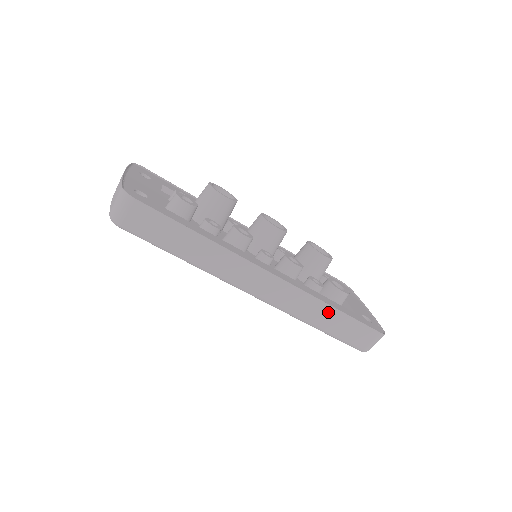
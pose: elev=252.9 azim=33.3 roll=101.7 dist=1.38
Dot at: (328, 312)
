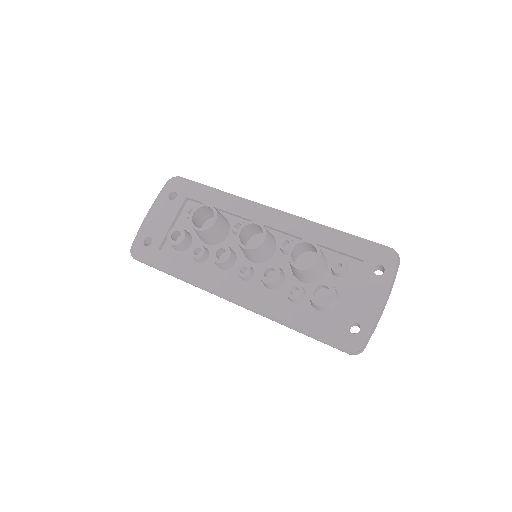
Dot at: occluded
